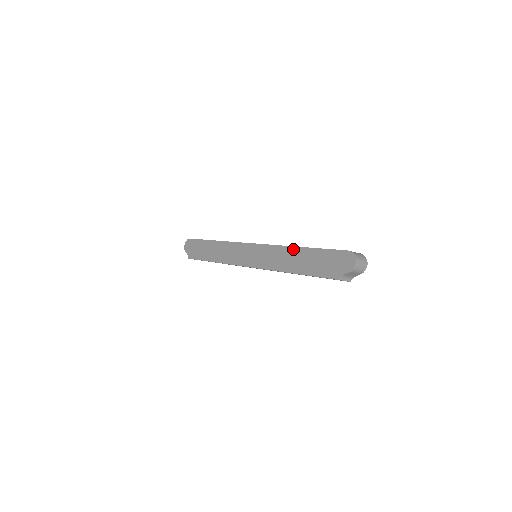
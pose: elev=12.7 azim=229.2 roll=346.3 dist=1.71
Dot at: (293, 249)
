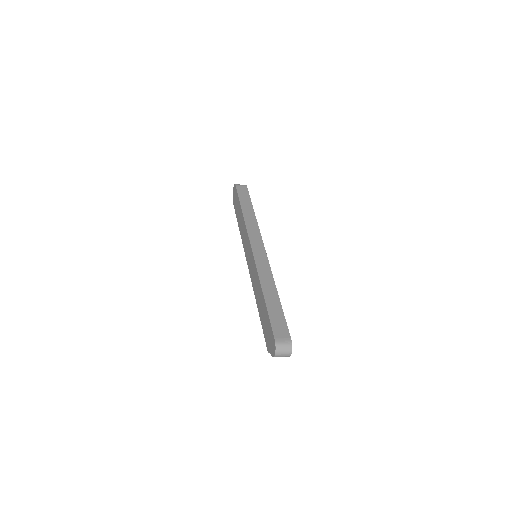
Dot at: (260, 289)
